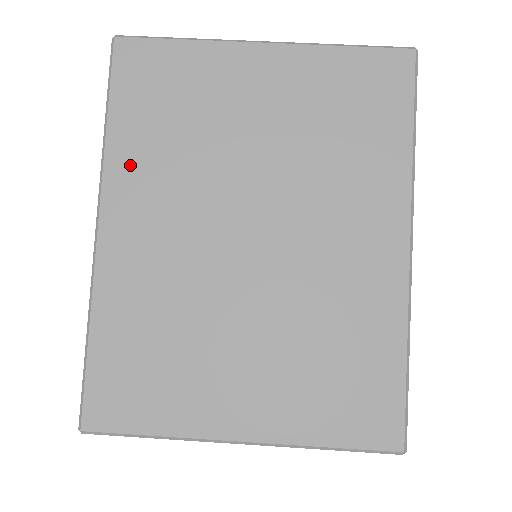
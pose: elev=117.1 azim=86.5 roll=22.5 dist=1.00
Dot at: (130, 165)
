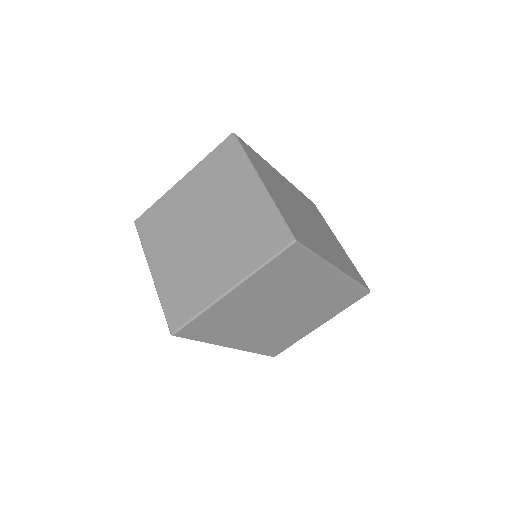
Dot at: (223, 338)
